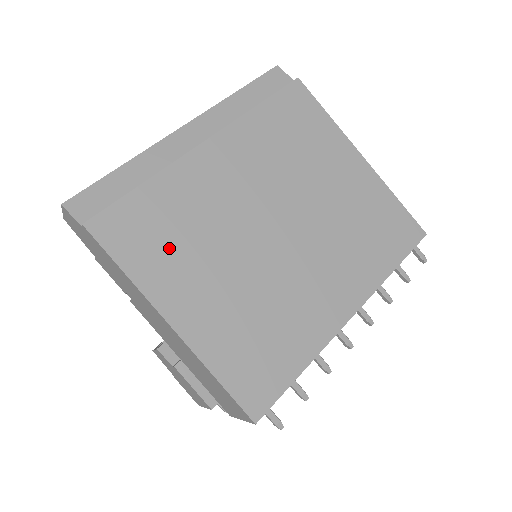
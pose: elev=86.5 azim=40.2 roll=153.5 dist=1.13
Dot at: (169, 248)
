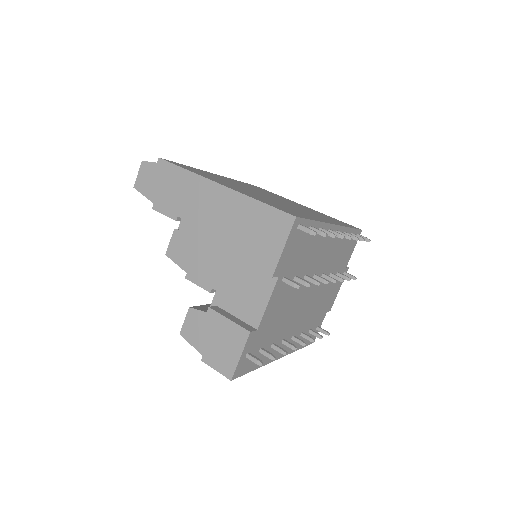
Dot at: occluded
